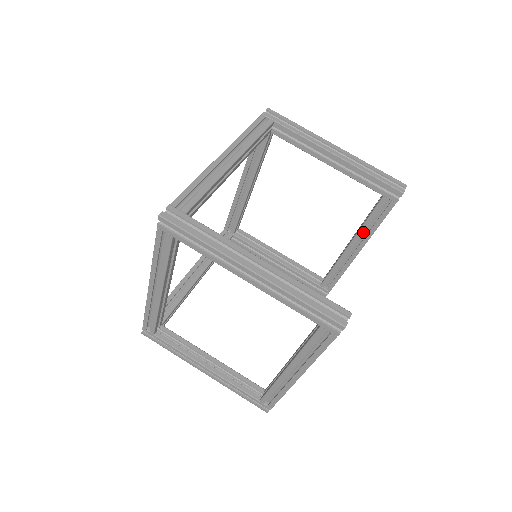
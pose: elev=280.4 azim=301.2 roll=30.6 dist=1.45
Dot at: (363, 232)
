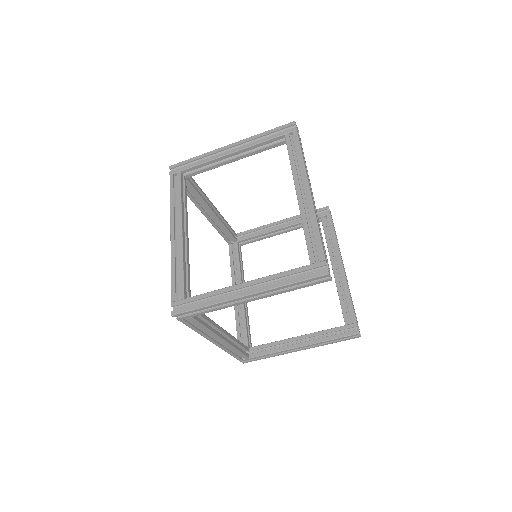
Dot at: occluded
